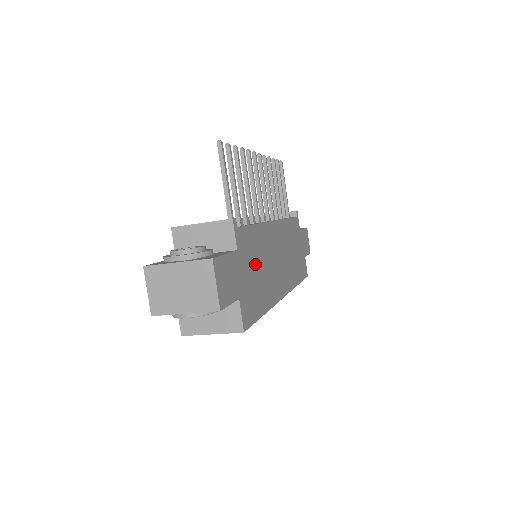
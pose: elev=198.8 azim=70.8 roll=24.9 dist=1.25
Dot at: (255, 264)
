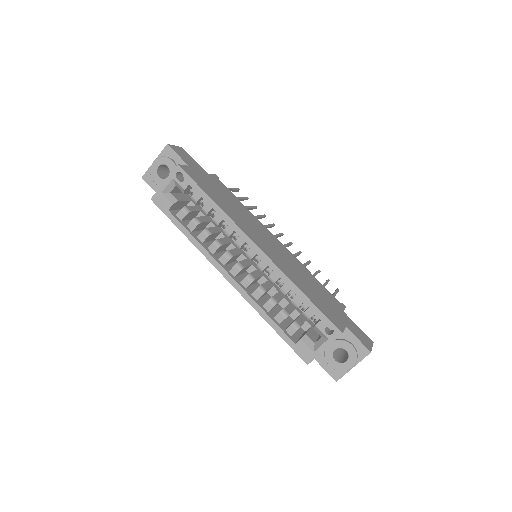
Dot at: (224, 195)
